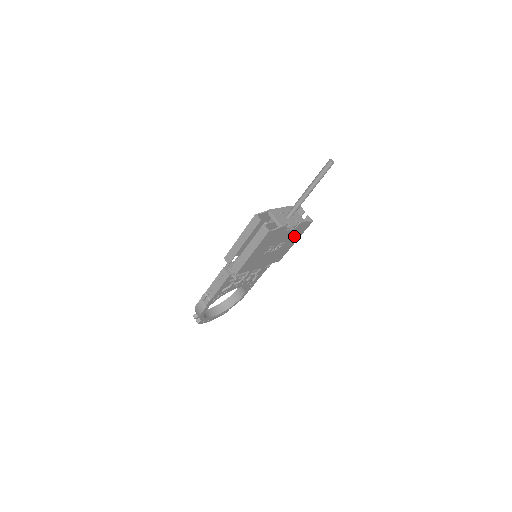
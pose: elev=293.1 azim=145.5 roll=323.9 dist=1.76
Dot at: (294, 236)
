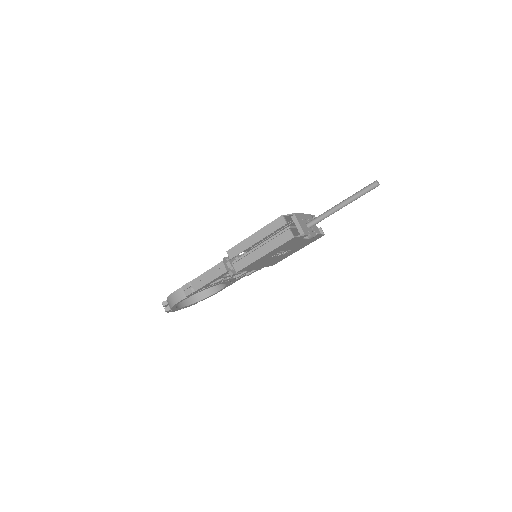
Dot at: (302, 245)
